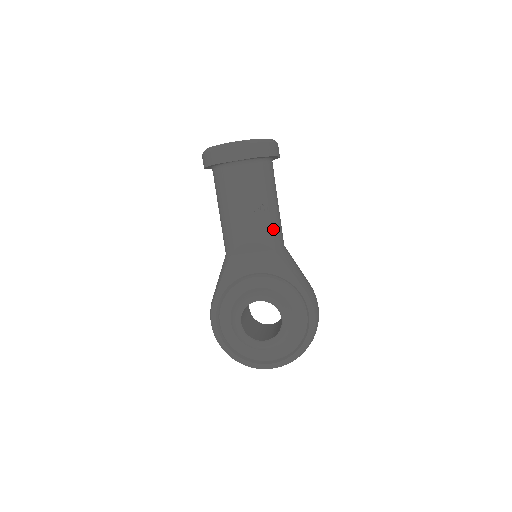
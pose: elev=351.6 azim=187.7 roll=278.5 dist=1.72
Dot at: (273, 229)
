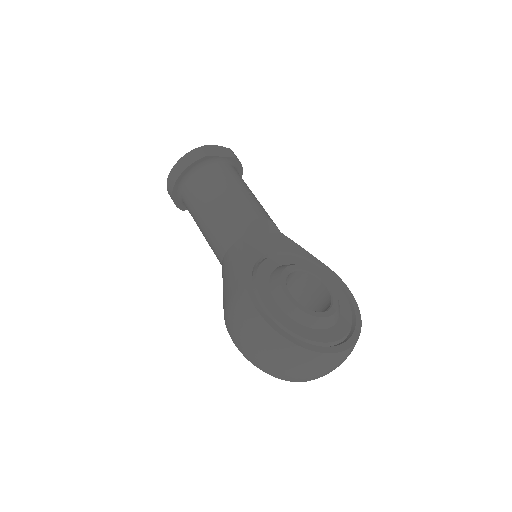
Dot at: occluded
